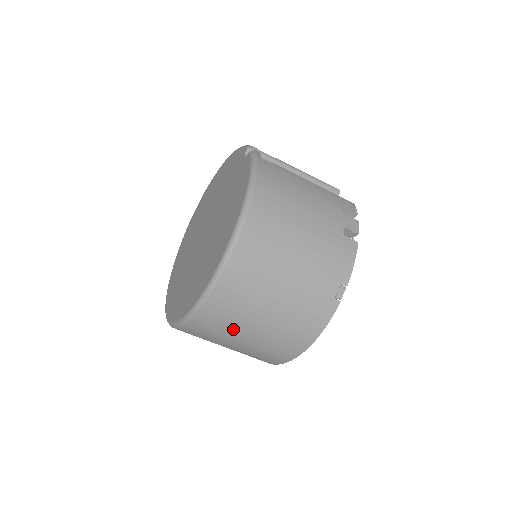
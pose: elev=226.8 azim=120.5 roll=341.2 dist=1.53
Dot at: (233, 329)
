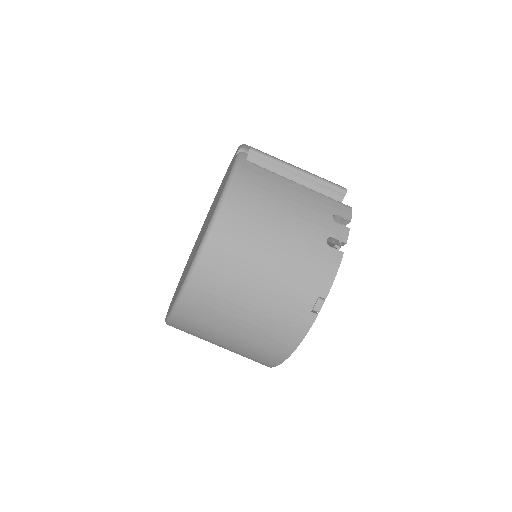
Dot at: (212, 332)
